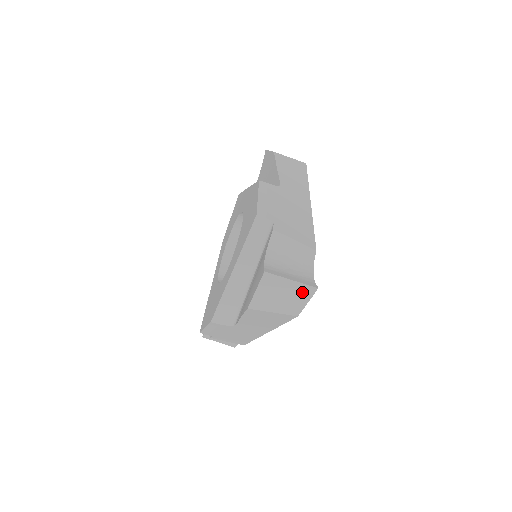
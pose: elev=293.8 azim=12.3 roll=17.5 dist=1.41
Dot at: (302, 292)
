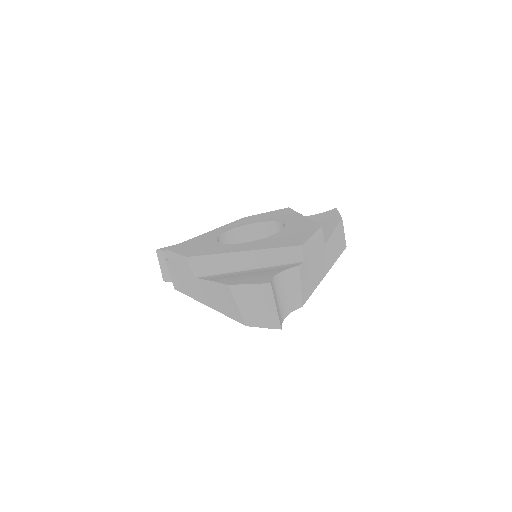
Dot at: (270, 319)
